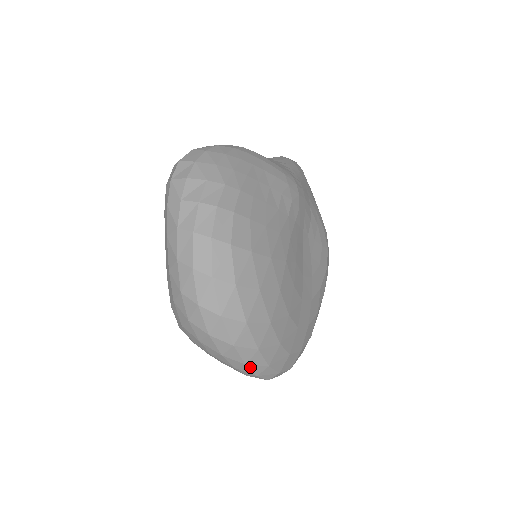
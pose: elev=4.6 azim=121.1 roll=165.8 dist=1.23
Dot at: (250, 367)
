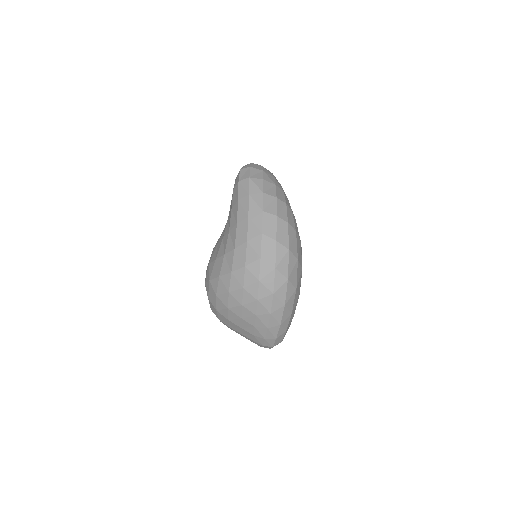
Dot at: (280, 328)
